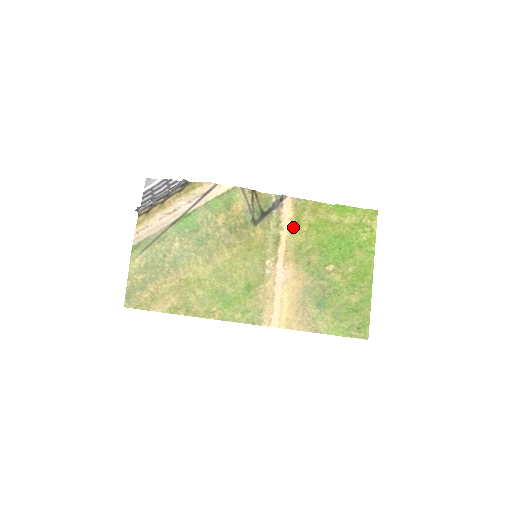
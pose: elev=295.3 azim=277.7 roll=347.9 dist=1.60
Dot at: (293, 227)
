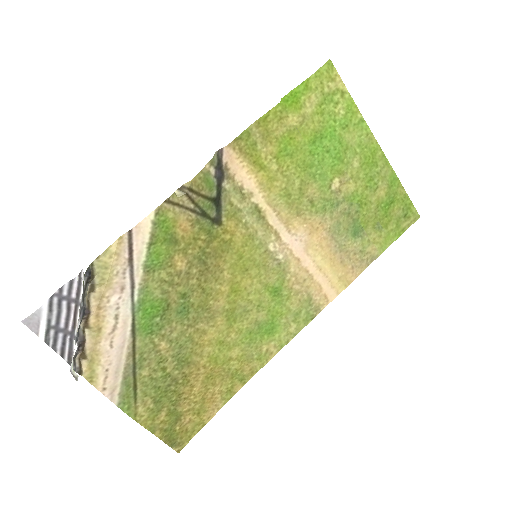
Dot at: (261, 179)
